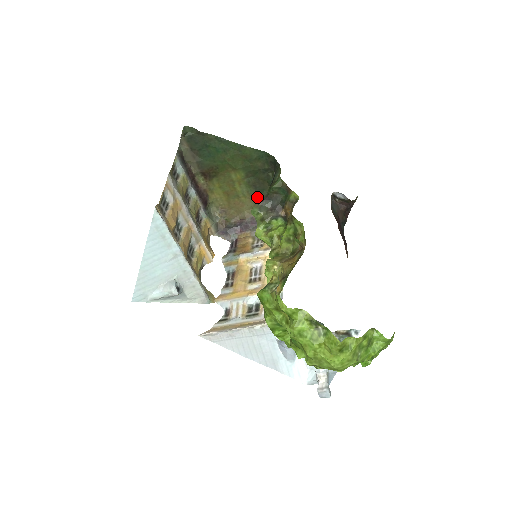
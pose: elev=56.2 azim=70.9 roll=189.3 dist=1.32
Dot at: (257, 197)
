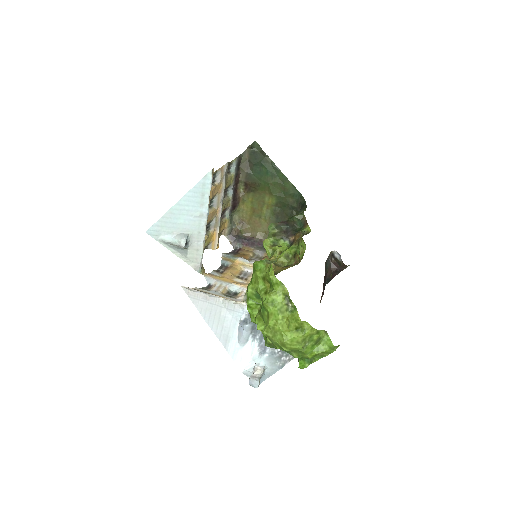
Dot at: occluded
